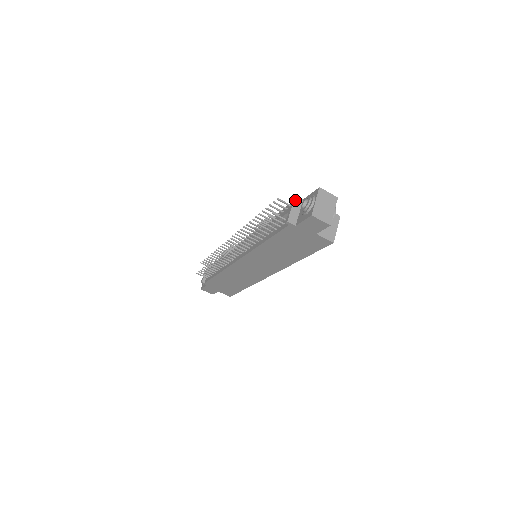
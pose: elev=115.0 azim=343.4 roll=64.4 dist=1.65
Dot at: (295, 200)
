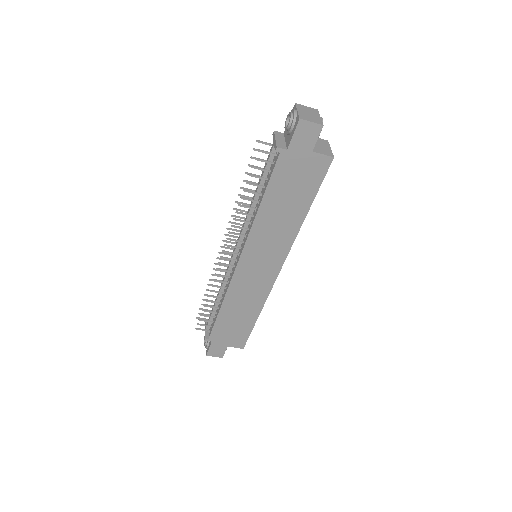
Dot at: (276, 134)
